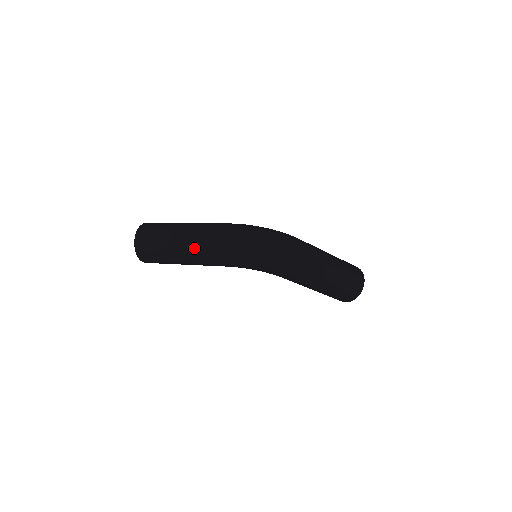
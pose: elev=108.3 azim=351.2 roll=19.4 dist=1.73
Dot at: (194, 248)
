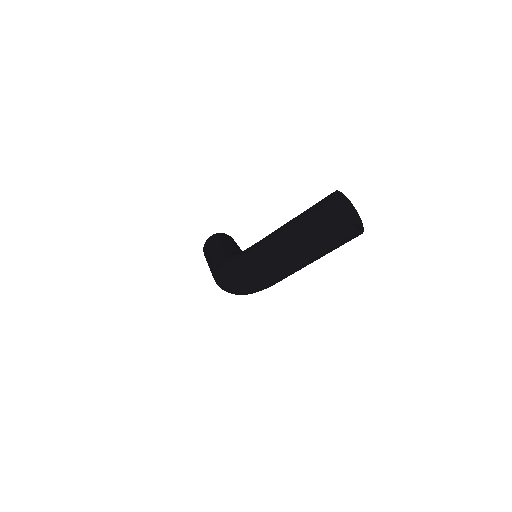
Dot at: occluded
